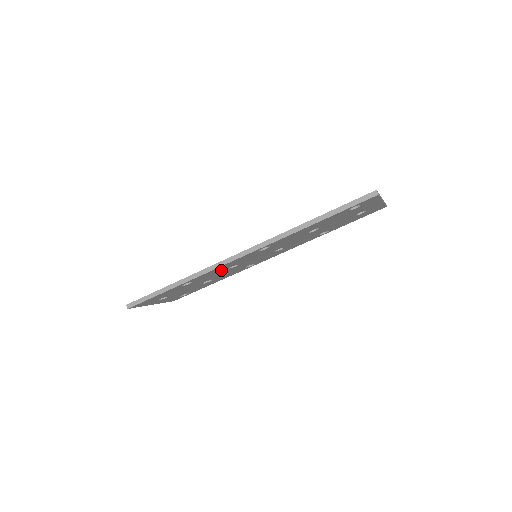
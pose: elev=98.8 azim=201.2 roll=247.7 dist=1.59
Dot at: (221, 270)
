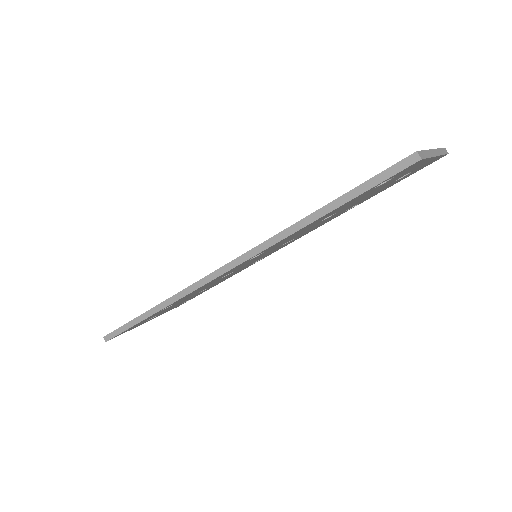
Dot at: (209, 284)
